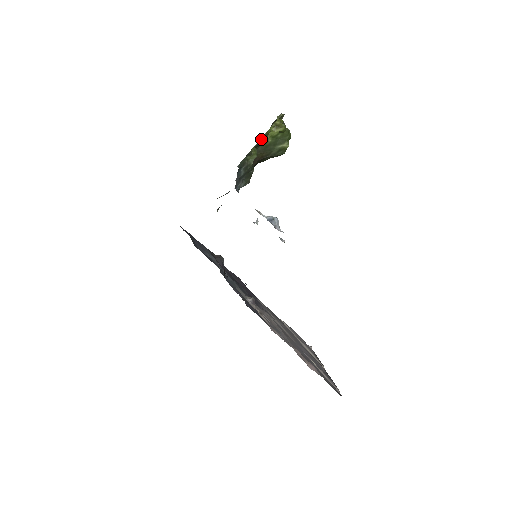
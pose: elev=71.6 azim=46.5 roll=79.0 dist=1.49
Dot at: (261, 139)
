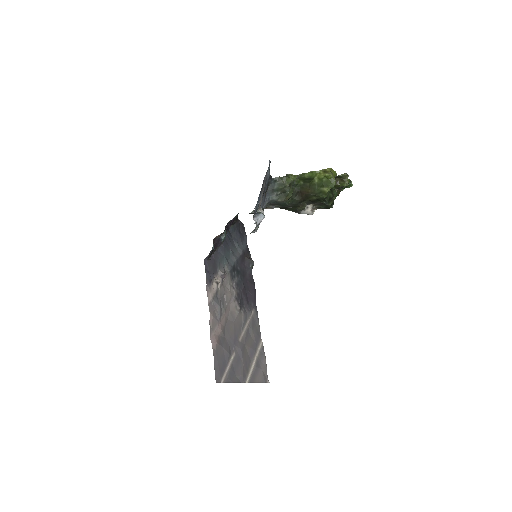
Dot at: (307, 174)
